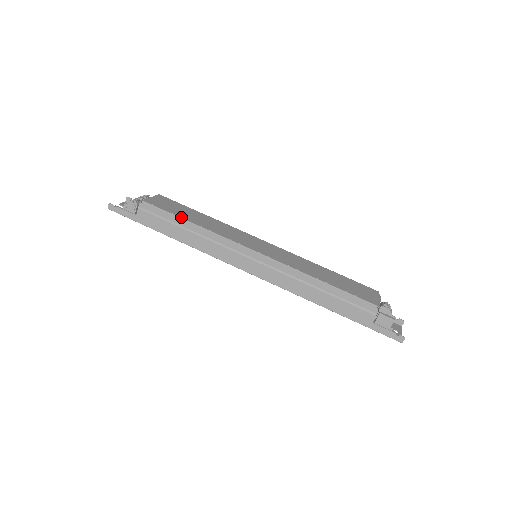
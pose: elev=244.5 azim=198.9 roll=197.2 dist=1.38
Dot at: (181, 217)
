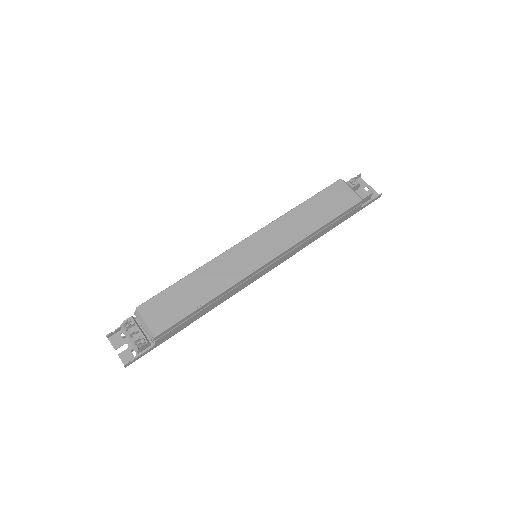
Dot at: (195, 309)
